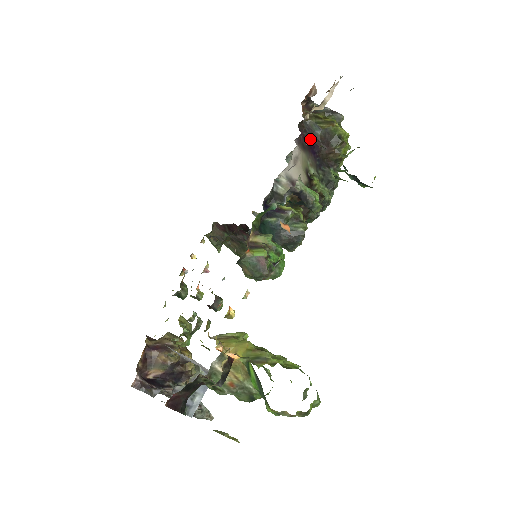
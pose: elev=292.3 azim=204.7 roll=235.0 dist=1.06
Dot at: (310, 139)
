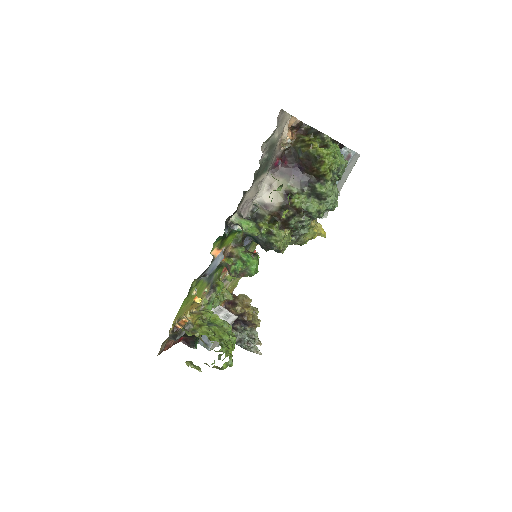
Dot at: (294, 163)
